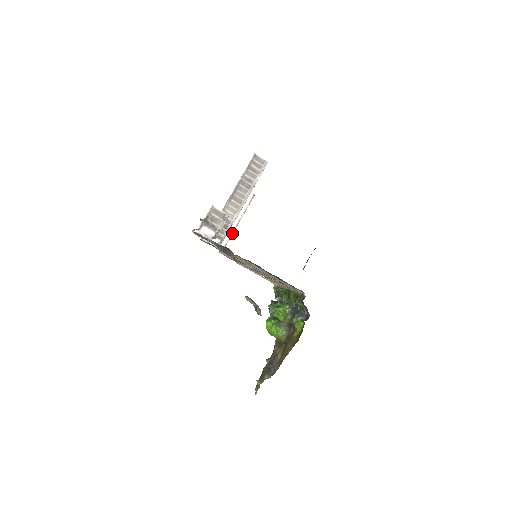
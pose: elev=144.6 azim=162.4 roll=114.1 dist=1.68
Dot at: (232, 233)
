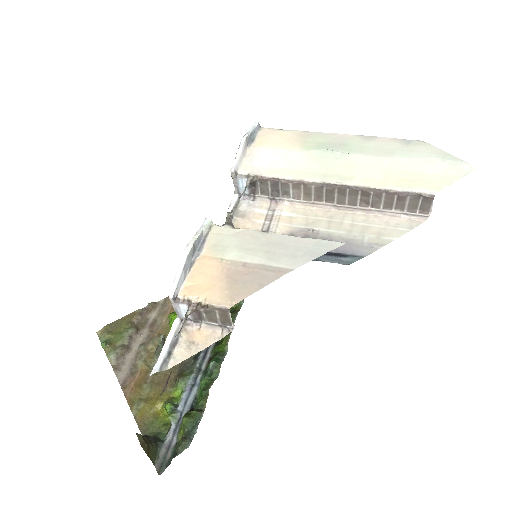
Dot at: occluded
